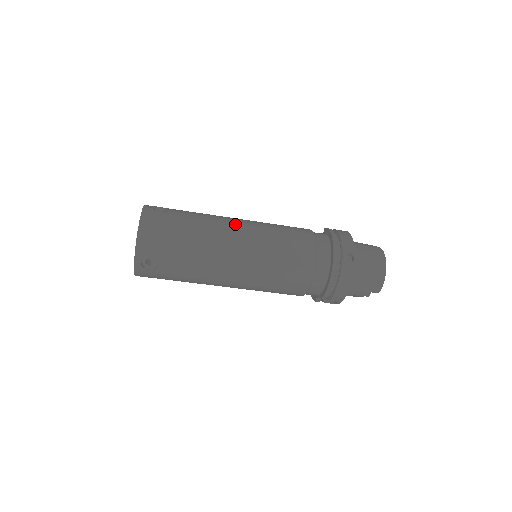
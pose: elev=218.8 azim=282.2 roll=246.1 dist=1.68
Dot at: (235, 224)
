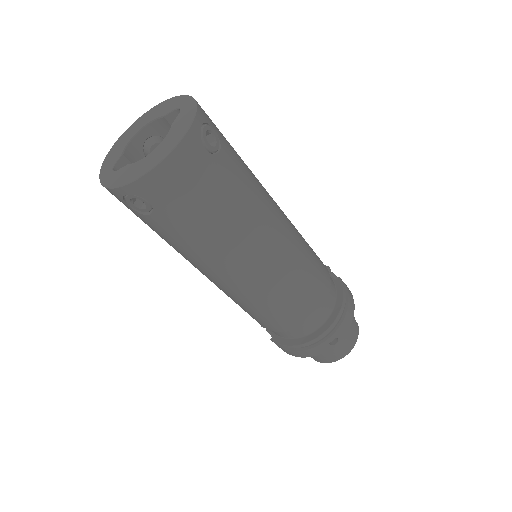
Dot at: (276, 231)
